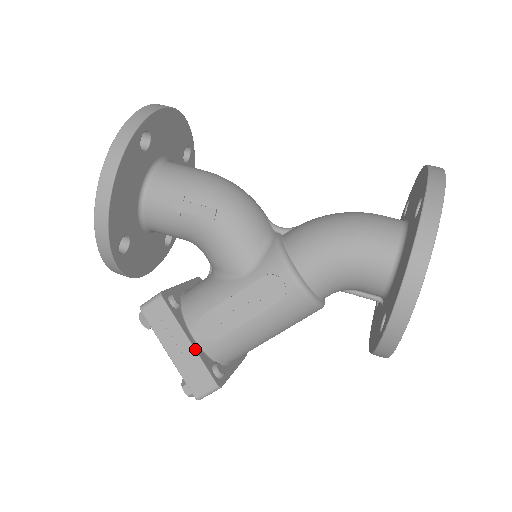
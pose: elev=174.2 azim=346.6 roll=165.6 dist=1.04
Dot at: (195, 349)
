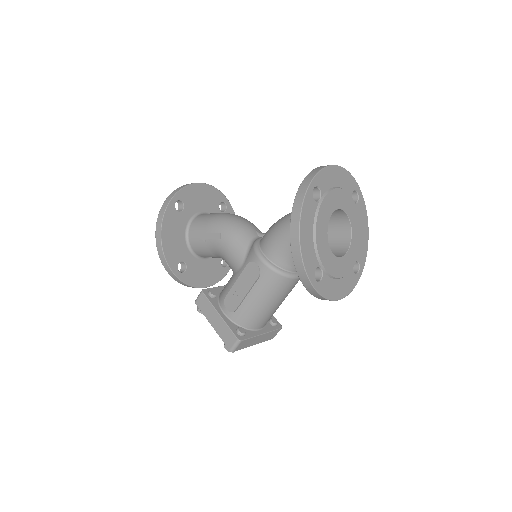
Dot at: (223, 319)
